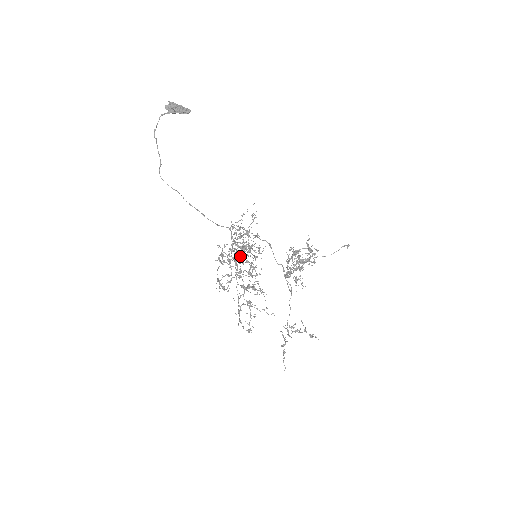
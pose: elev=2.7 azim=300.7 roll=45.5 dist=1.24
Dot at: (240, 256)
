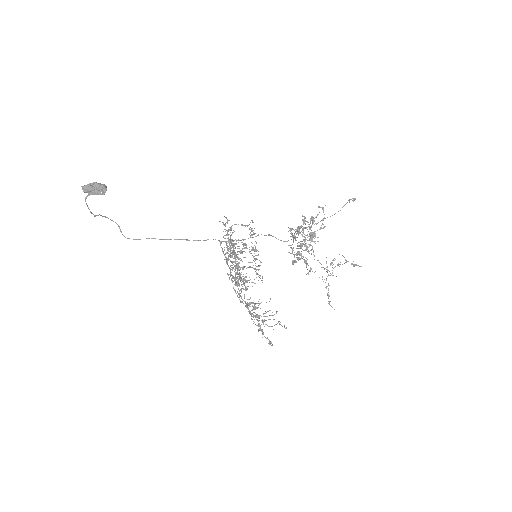
Dot at: occluded
